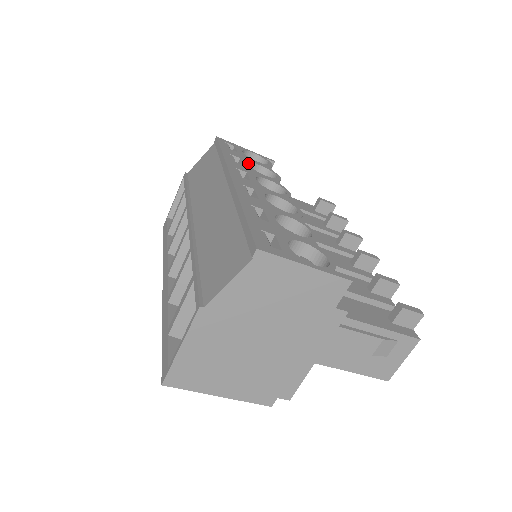
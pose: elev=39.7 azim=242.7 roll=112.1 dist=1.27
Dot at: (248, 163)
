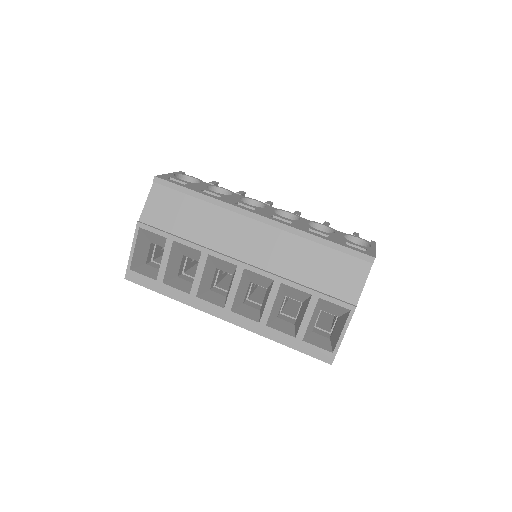
Dot at: (212, 191)
